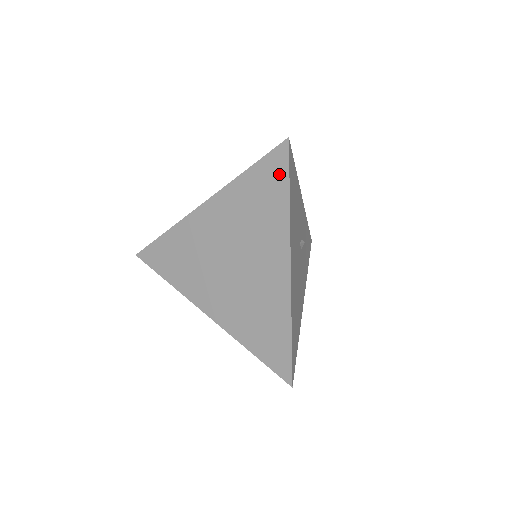
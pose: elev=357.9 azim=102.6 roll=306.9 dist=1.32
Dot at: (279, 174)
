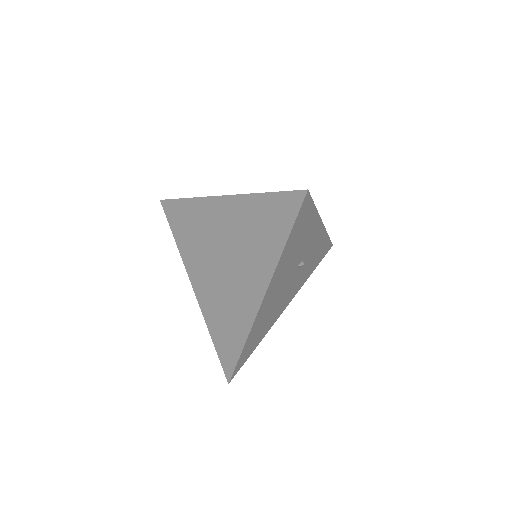
Dot at: (287, 216)
